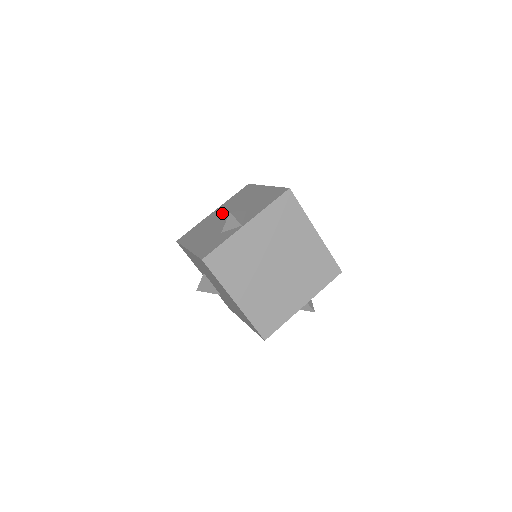
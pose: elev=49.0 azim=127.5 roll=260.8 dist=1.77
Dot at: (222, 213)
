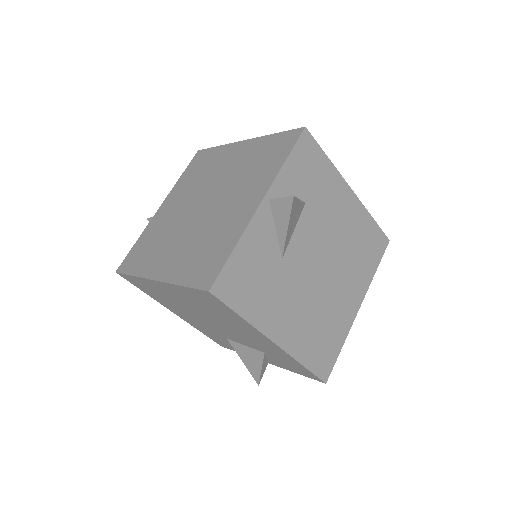
Dot at: occluded
